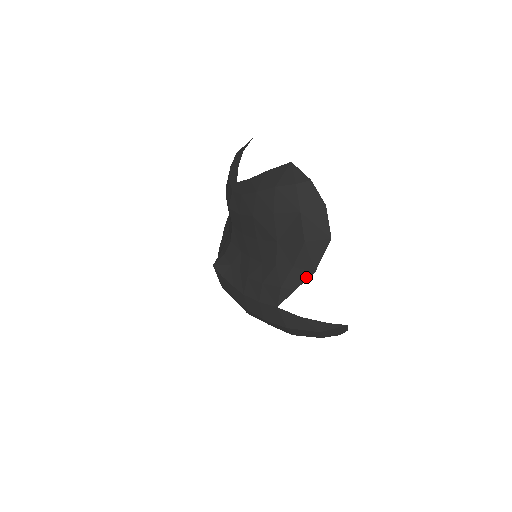
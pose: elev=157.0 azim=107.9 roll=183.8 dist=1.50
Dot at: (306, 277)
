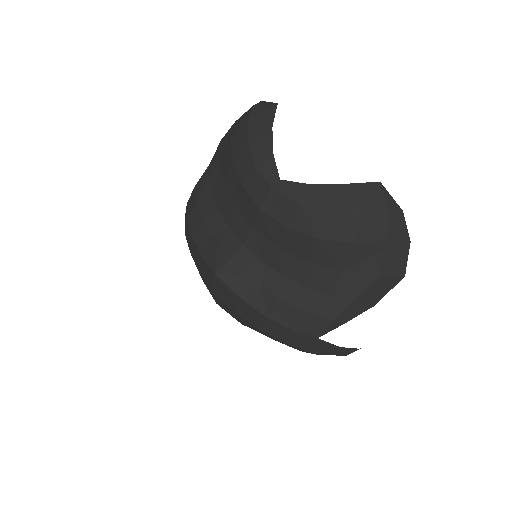
Dot at: (362, 311)
